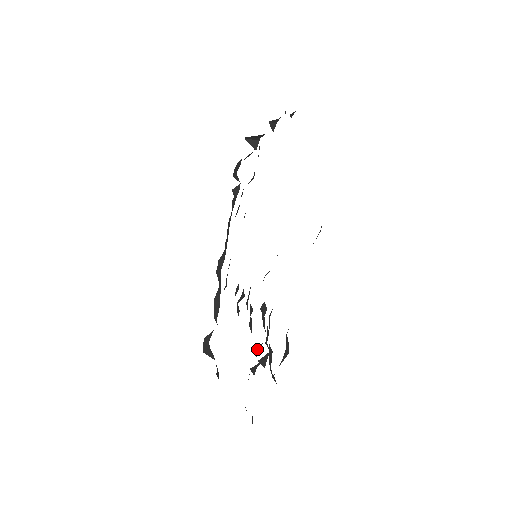
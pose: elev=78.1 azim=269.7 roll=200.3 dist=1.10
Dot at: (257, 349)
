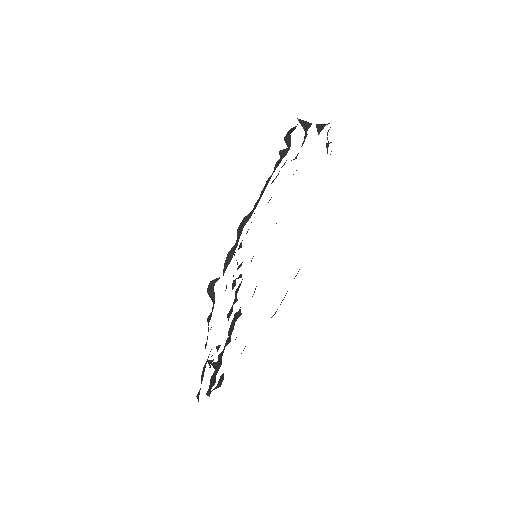
Dot at: occluded
